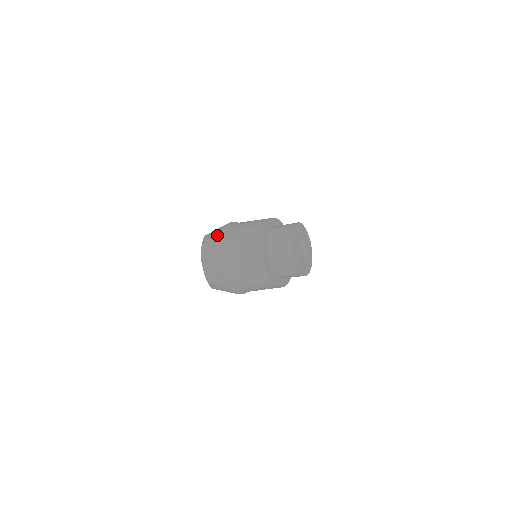
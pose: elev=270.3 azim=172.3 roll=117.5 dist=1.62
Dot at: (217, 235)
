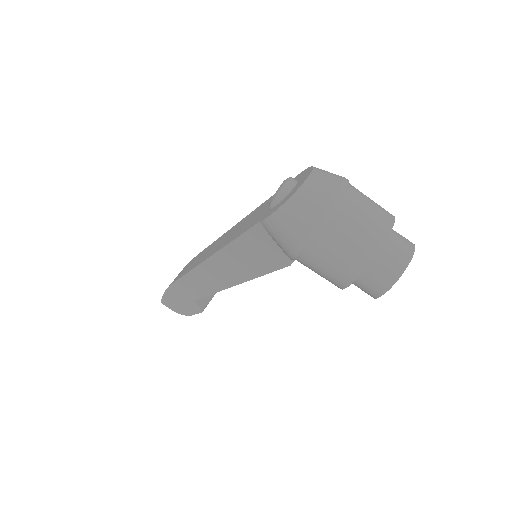
Dot at: occluded
